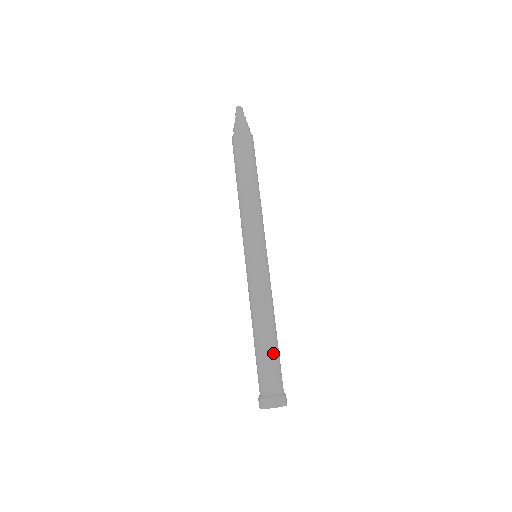
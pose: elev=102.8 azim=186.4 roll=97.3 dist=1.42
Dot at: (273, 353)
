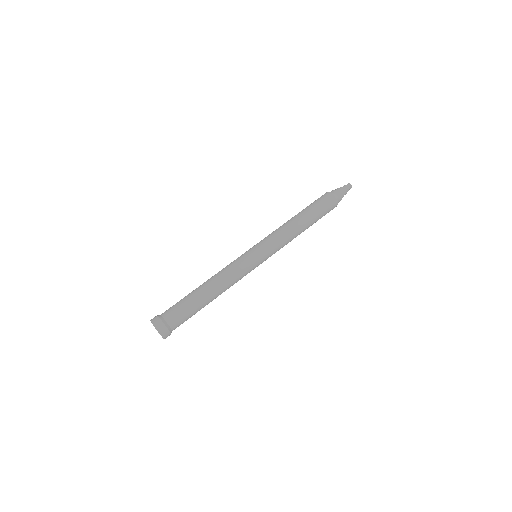
Dot at: (193, 302)
